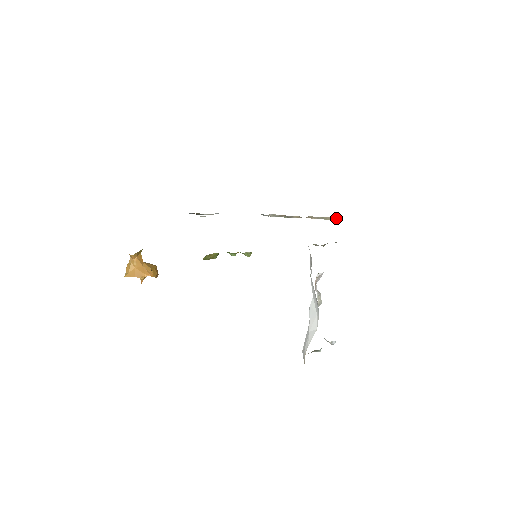
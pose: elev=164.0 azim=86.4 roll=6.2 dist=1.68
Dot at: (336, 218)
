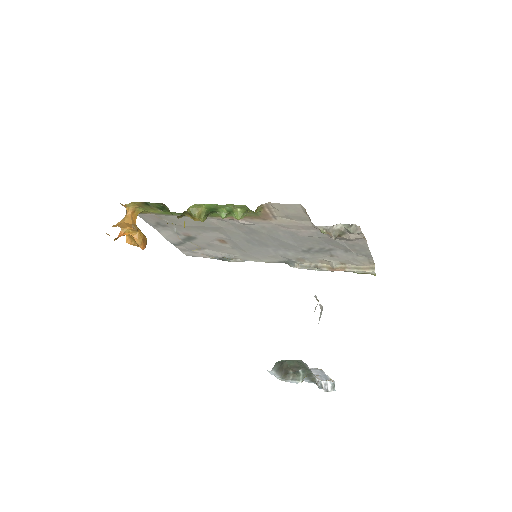
Dot at: (374, 268)
